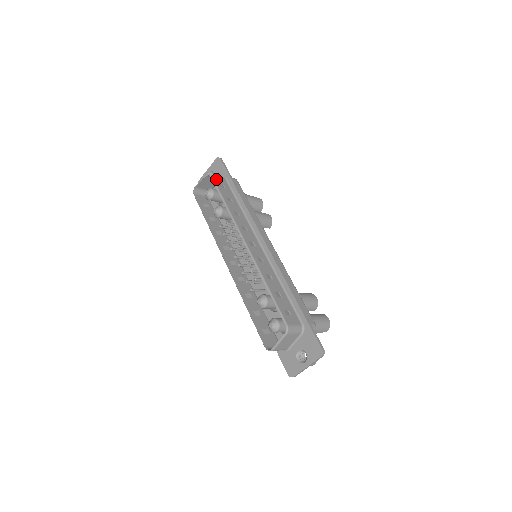
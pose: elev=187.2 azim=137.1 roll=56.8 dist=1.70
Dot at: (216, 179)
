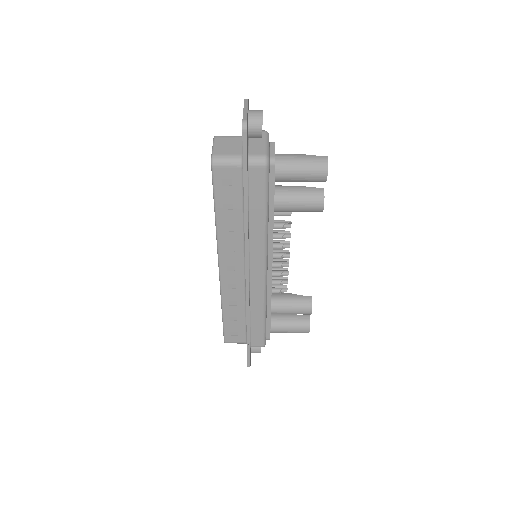
Dot at: (219, 171)
